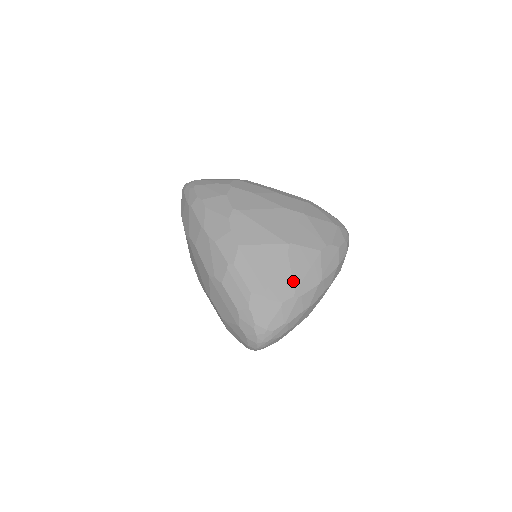
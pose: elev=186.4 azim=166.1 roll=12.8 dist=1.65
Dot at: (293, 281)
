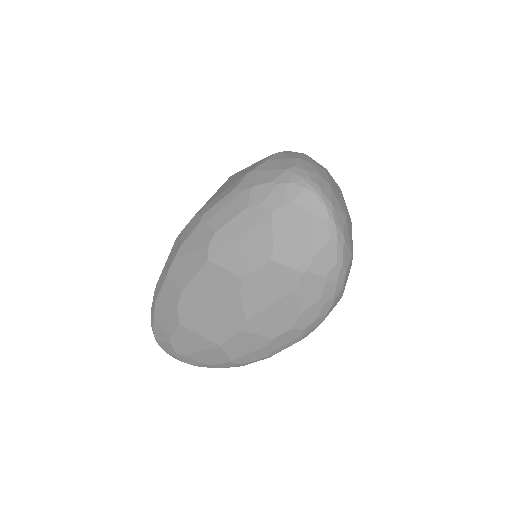
Dot at: occluded
